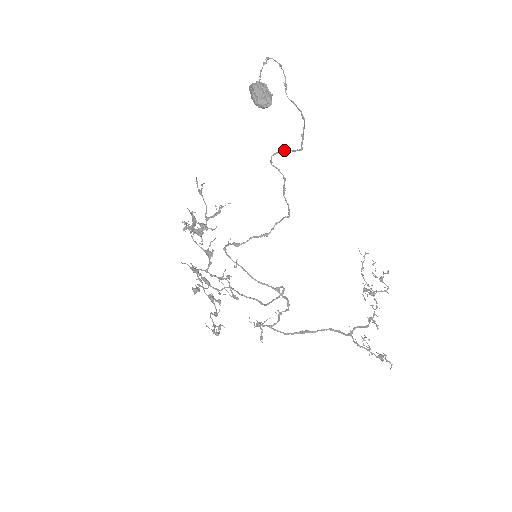
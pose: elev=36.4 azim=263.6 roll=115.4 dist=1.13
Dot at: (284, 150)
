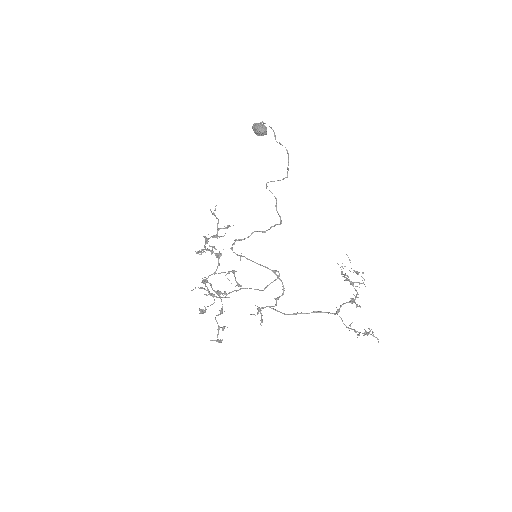
Dot at: occluded
